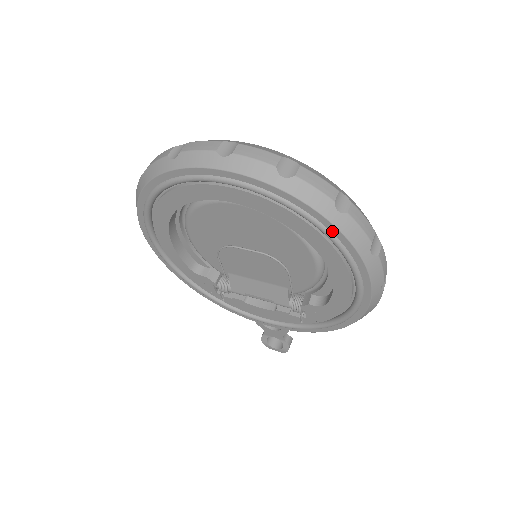
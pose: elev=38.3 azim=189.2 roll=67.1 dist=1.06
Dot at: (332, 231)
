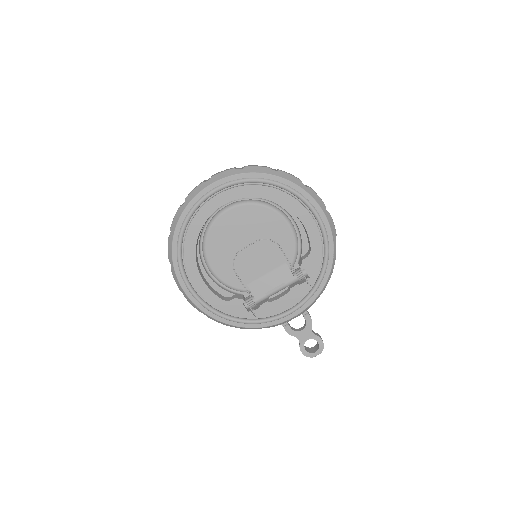
Dot at: (279, 181)
